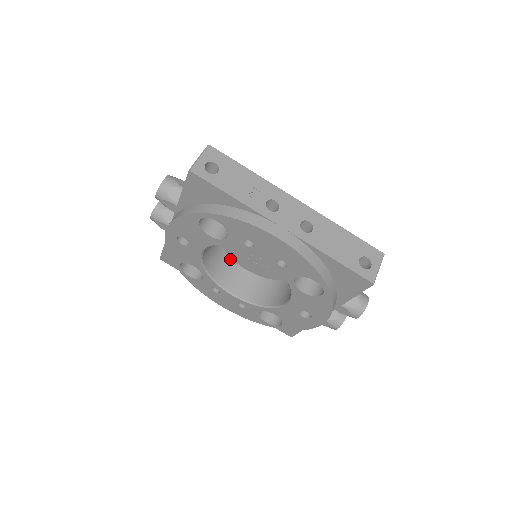
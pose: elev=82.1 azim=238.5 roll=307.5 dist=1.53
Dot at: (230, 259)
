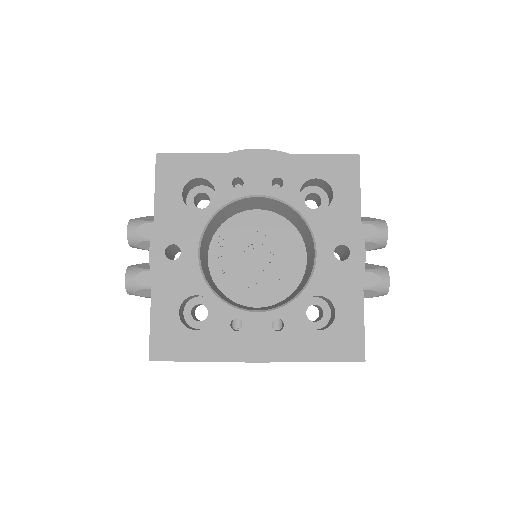
Dot at: occluded
